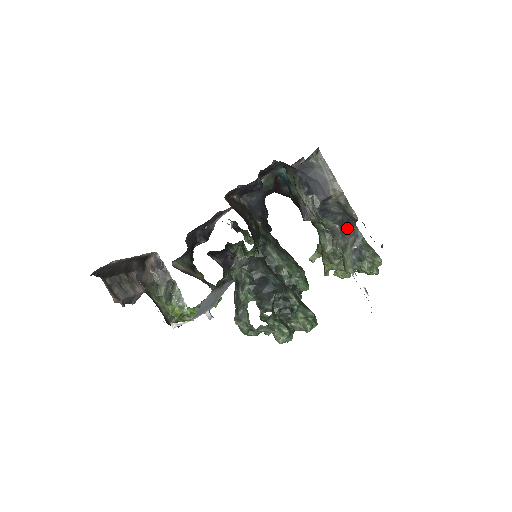
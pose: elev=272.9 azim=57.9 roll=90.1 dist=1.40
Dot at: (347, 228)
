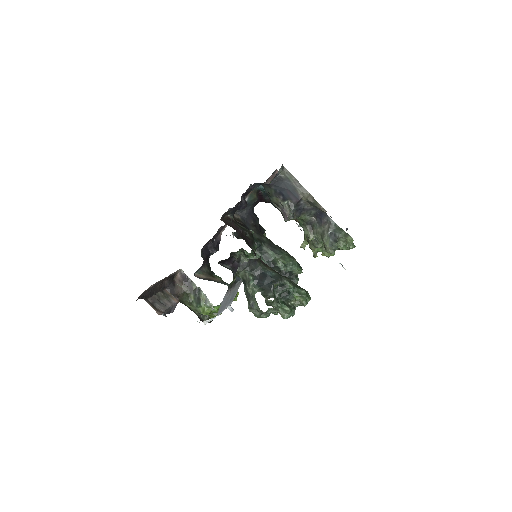
Dot at: (321, 218)
